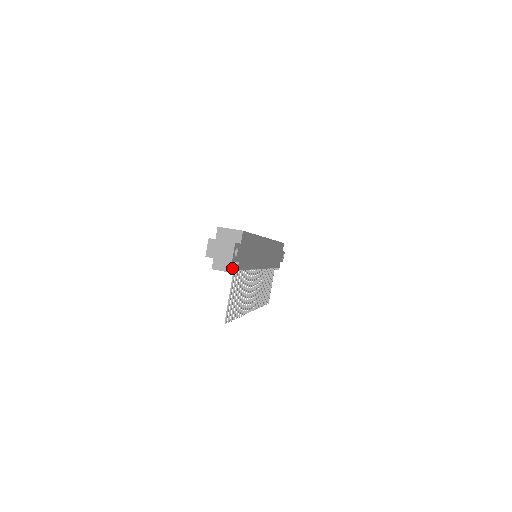
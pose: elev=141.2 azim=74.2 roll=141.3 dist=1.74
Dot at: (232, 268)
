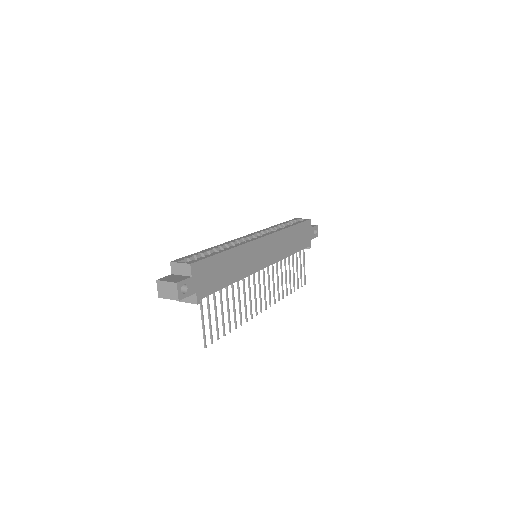
Dot at: (192, 299)
